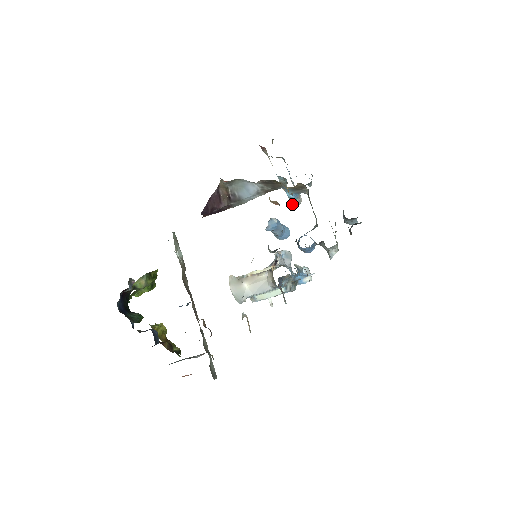
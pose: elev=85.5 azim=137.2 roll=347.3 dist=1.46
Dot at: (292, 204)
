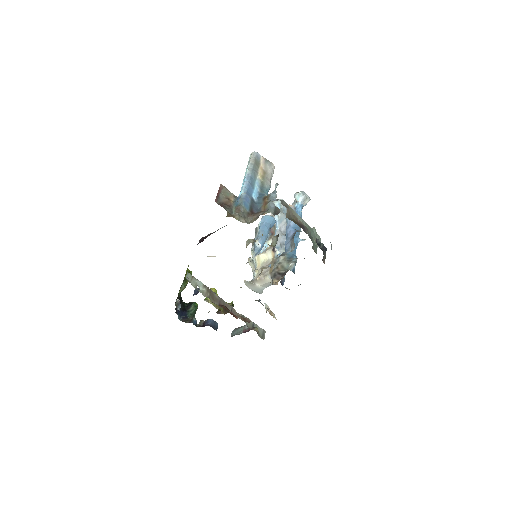
Dot at: occluded
